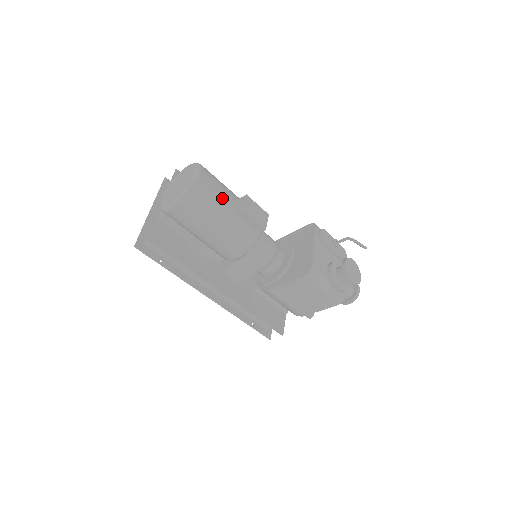
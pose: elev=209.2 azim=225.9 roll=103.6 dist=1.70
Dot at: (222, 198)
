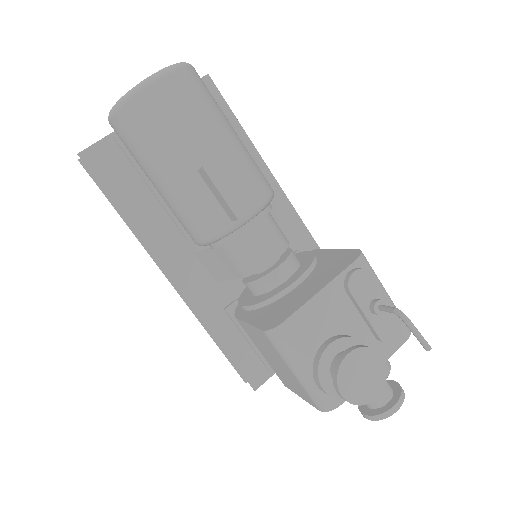
Dot at: (185, 134)
